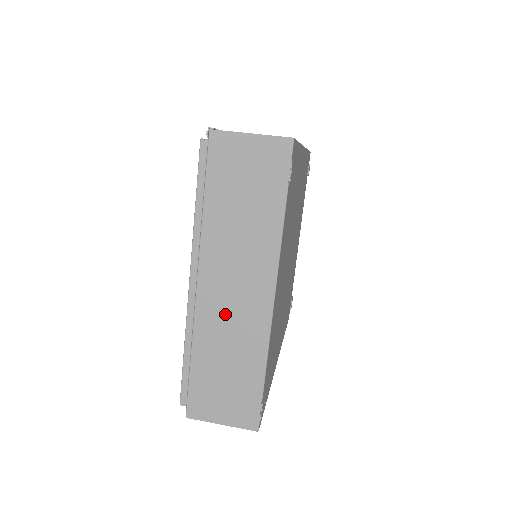
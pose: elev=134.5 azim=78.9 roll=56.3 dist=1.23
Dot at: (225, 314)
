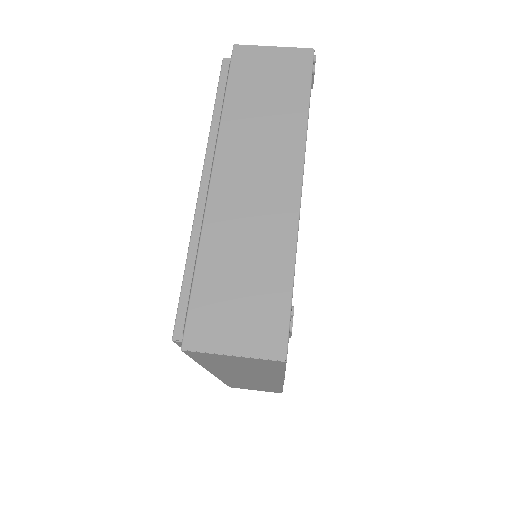
Dot at: (243, 207)
